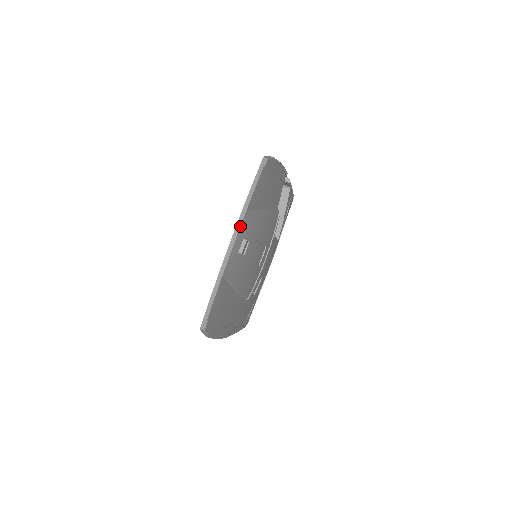
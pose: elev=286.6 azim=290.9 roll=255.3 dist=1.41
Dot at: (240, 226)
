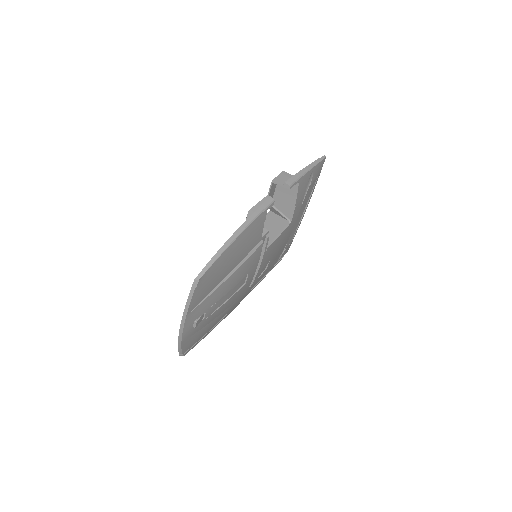
Dot at: (184, 323)
